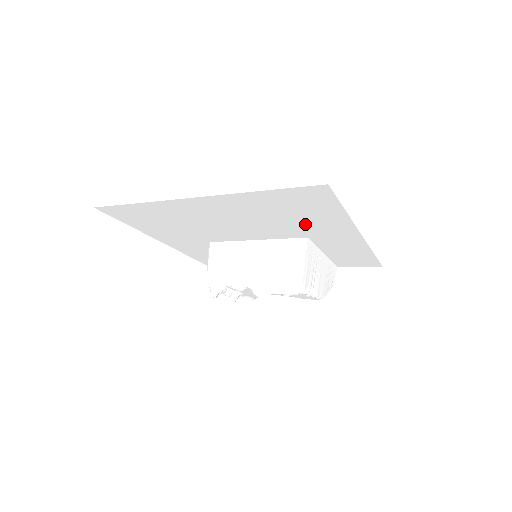
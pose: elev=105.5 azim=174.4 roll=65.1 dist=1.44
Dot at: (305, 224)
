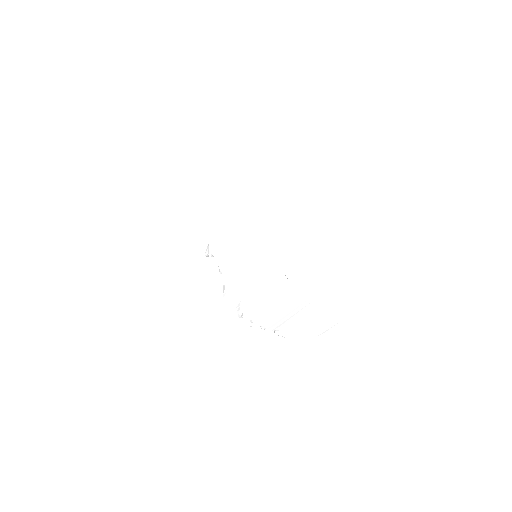
Dot at: occluded
